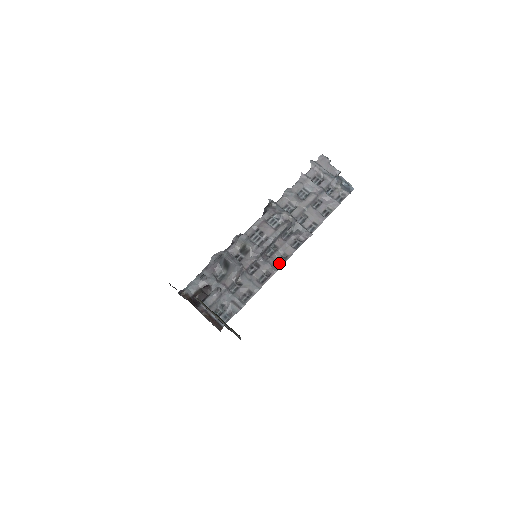
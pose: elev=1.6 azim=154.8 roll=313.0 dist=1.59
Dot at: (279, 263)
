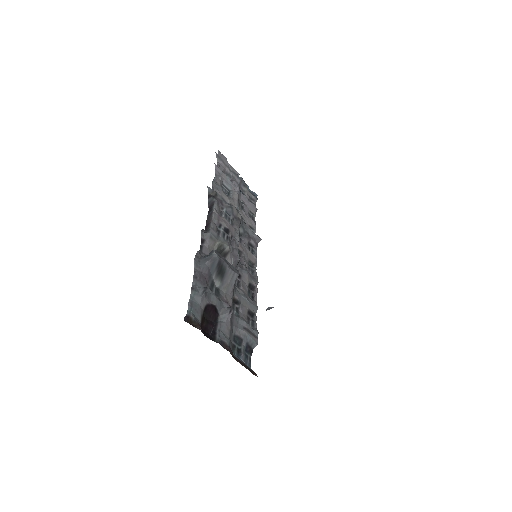
Dot at: (251, 273)
